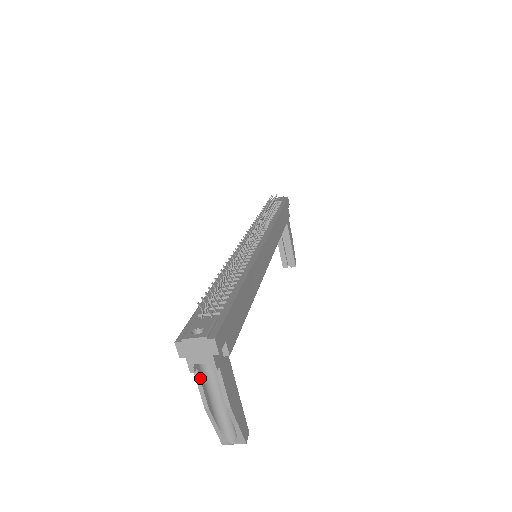
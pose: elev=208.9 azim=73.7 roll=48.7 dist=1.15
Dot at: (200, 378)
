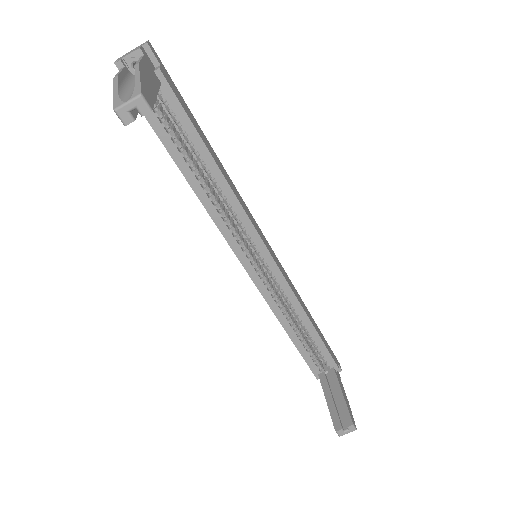
Dot at: (123, 70)
